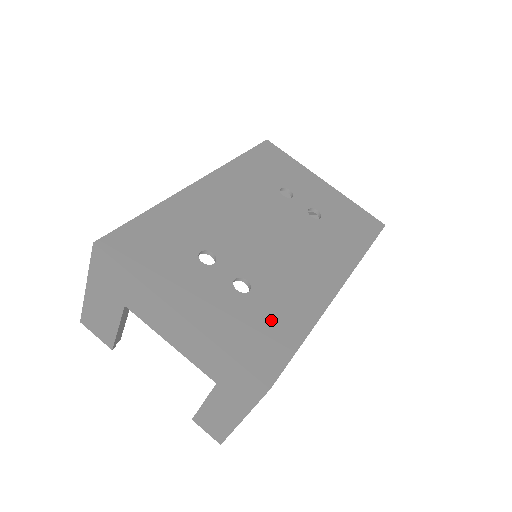
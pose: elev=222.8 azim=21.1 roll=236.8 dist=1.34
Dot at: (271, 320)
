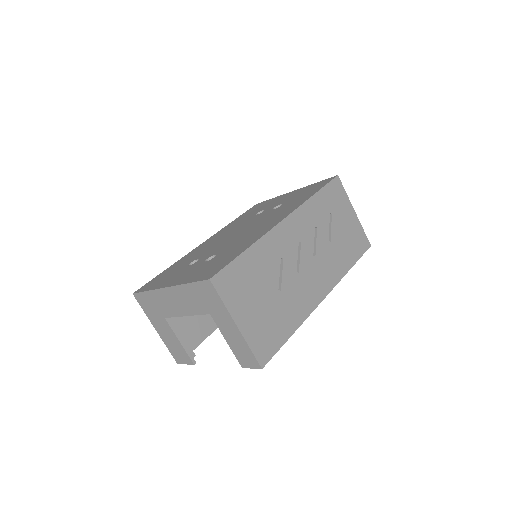
Dot at: (223, 258)
